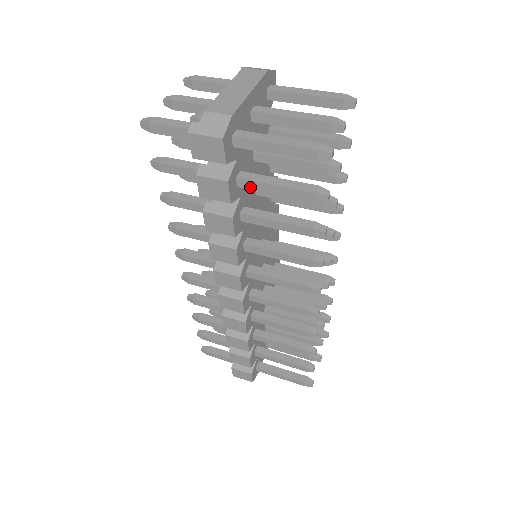
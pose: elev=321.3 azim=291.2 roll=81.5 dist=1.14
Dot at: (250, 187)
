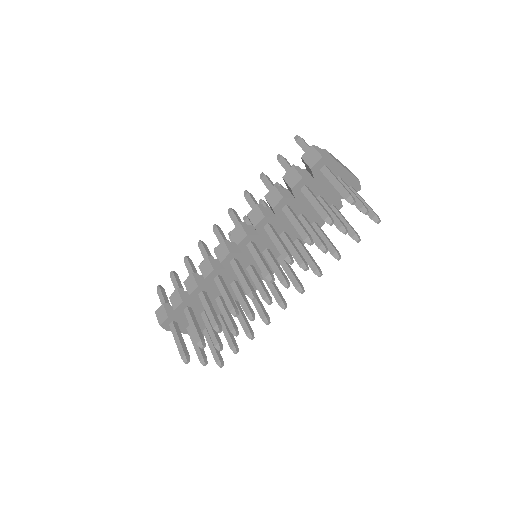
Dot at: (305, 194)
